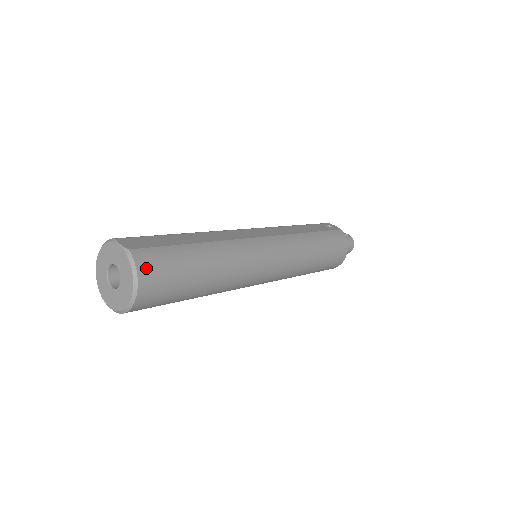
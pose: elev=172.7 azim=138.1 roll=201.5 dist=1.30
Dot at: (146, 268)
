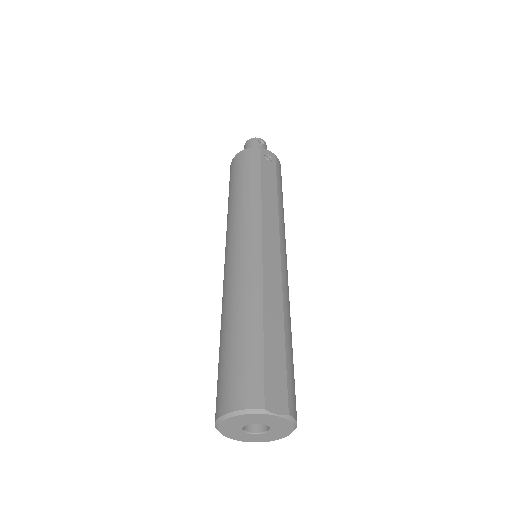
Dot at: (296, 412)
